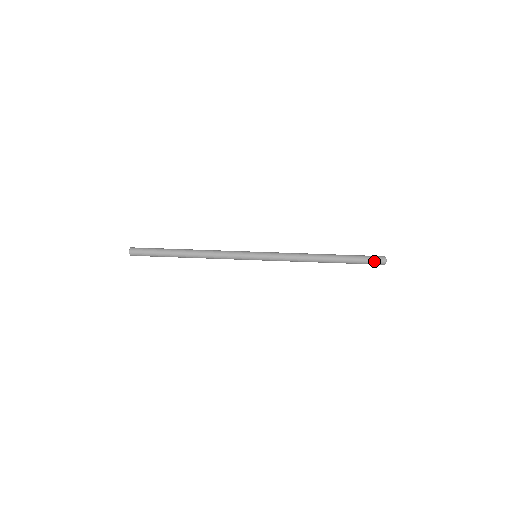
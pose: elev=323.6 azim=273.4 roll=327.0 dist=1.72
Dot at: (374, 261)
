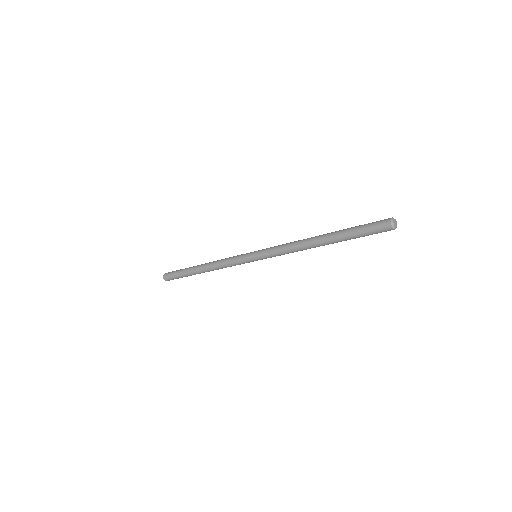
Dot at: (376, 222)
